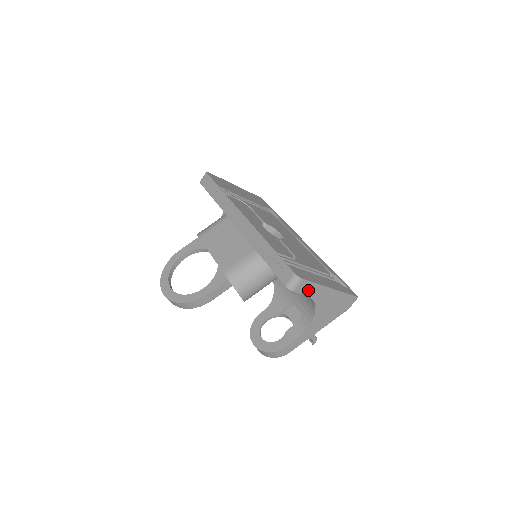
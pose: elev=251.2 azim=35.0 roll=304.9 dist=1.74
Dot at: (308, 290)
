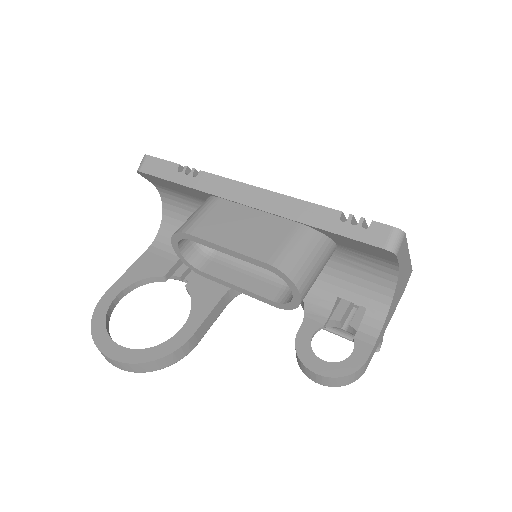
Dot at: (401, 255)
